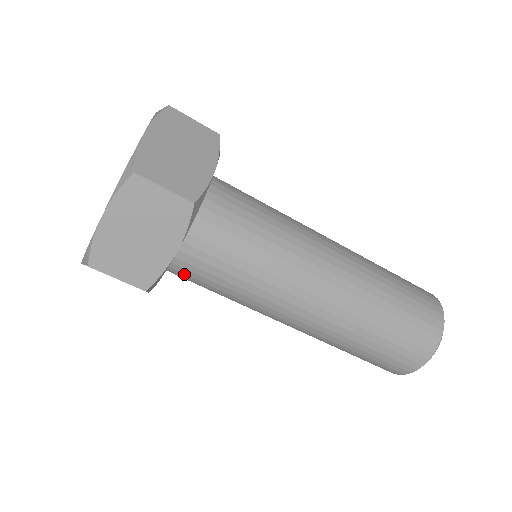
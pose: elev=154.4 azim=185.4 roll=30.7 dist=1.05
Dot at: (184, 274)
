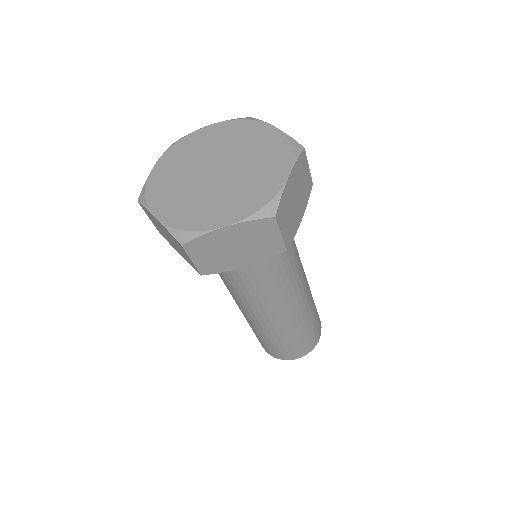
Dot at: occluded
